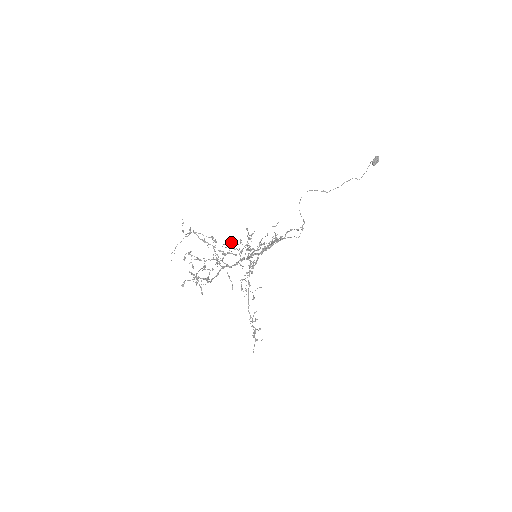
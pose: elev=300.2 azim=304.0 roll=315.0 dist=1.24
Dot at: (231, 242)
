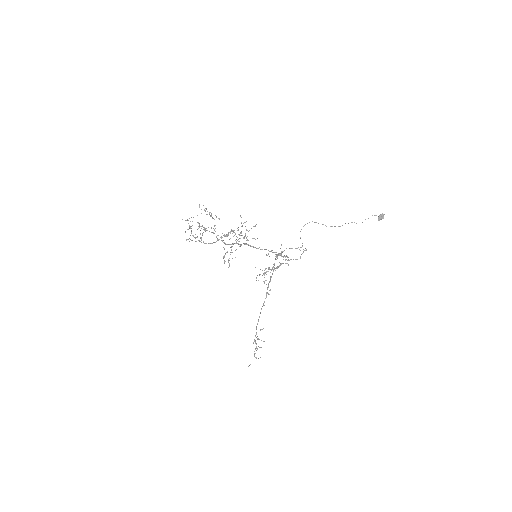
Dot at: occluded
